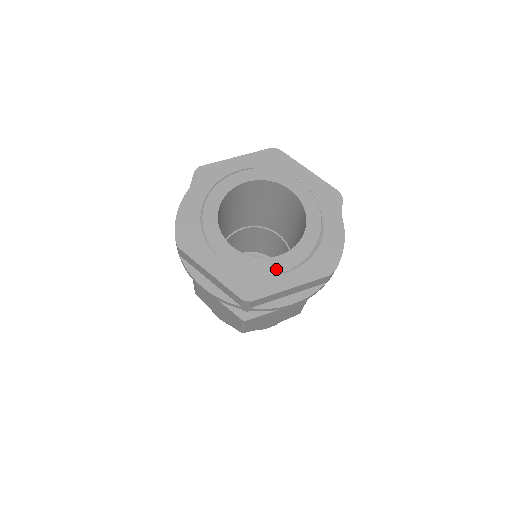
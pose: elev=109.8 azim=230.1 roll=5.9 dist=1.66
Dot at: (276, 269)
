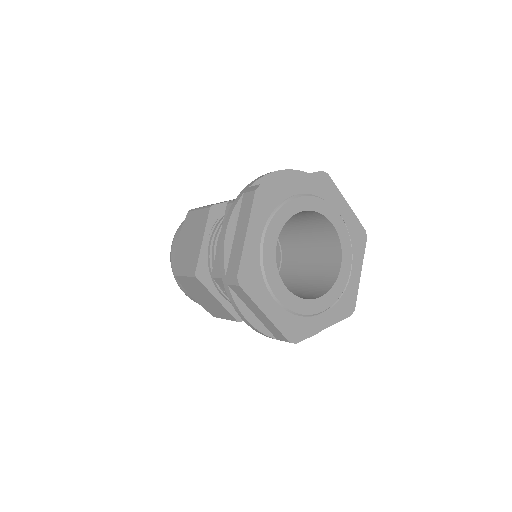
Dot at: (317, 311)
